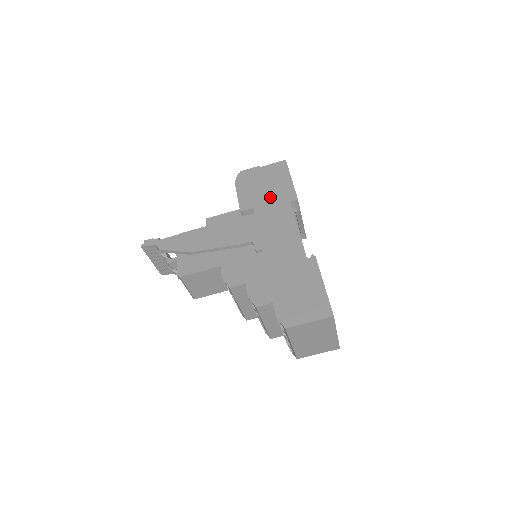
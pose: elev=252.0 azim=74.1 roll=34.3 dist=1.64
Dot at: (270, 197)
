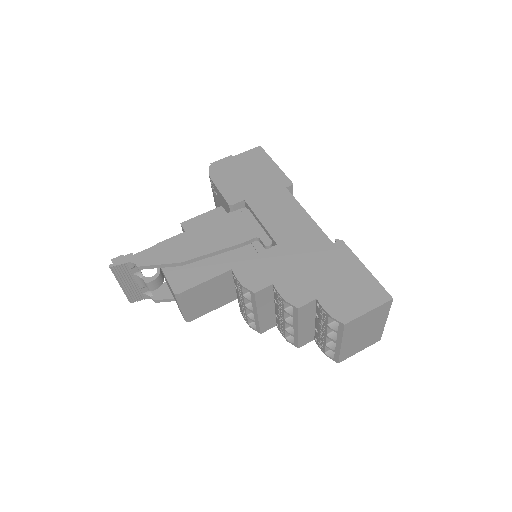
Dot at: (260, 186)
